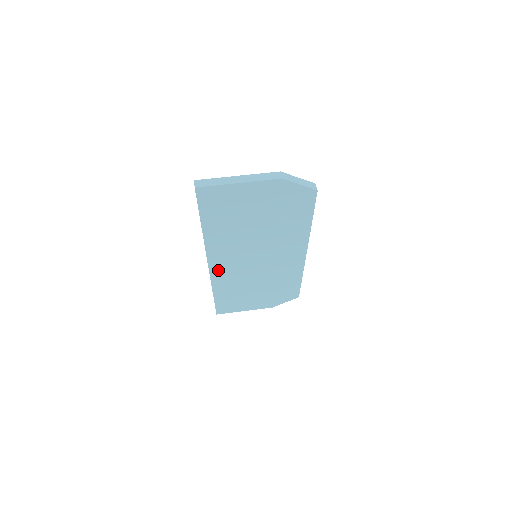
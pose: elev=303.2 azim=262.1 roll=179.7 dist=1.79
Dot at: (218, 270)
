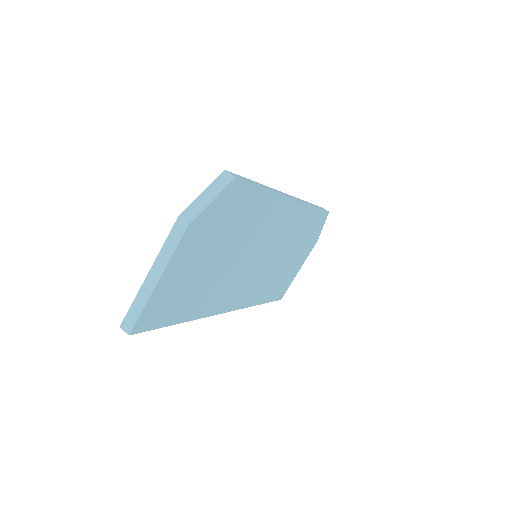
Dot at: (241, 301)
